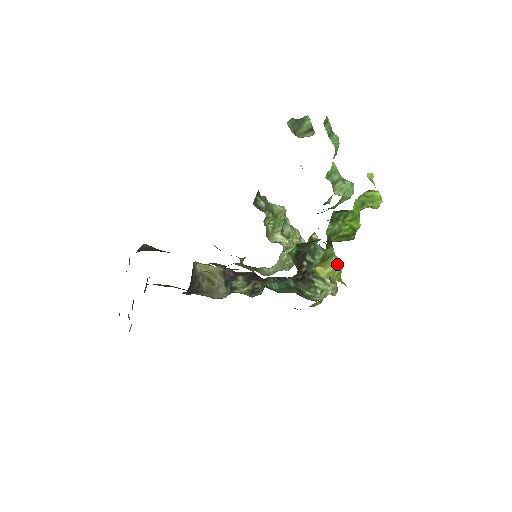
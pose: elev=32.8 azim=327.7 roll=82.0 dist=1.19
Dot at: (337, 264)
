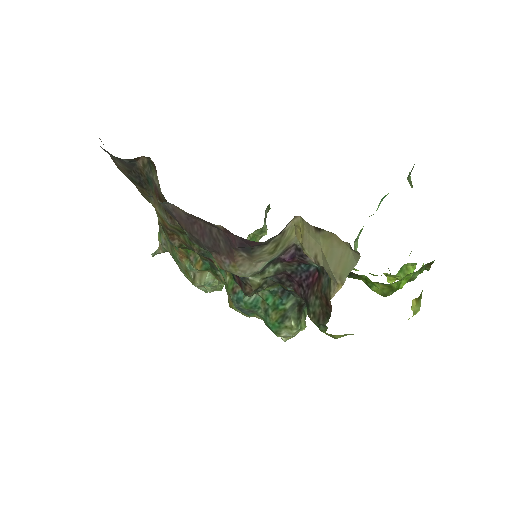
Dot at: (419, 308)
